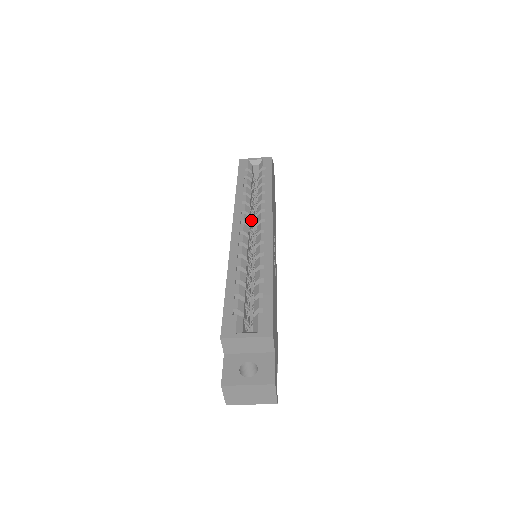
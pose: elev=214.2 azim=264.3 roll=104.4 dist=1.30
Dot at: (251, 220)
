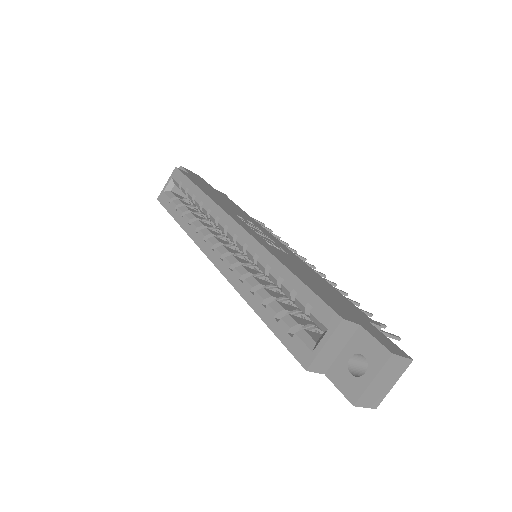
Dot at: (218, 236)
